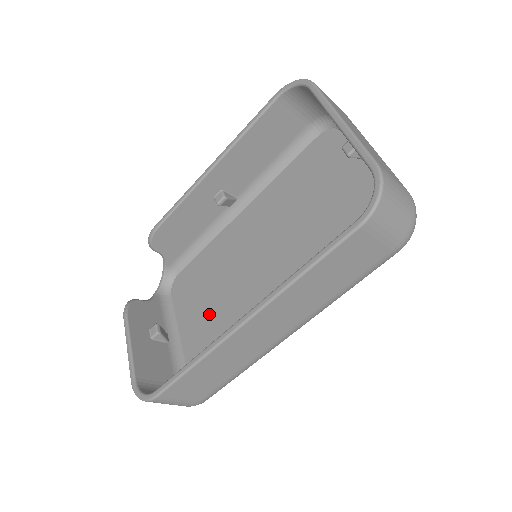
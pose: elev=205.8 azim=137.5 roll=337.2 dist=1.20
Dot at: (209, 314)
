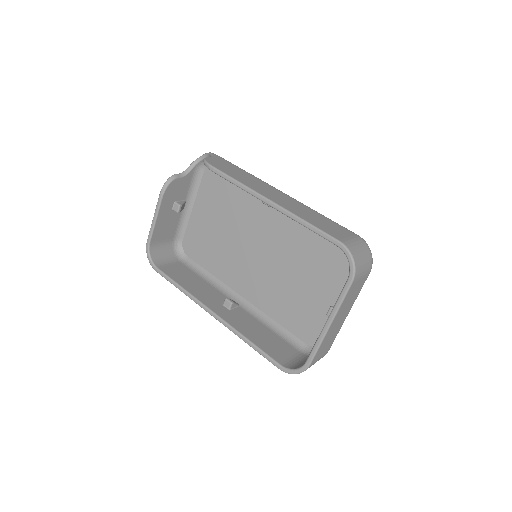
Dot at: (215, 225)
